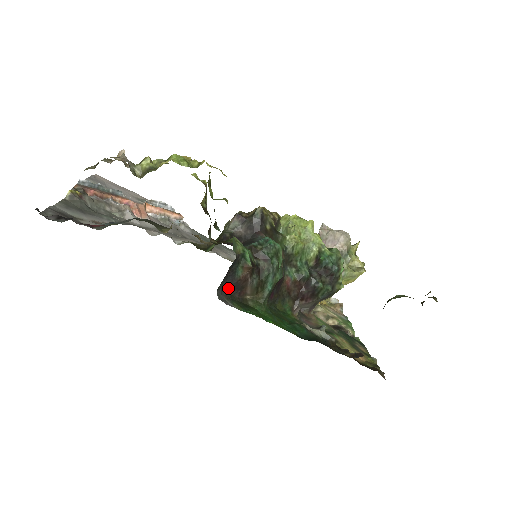
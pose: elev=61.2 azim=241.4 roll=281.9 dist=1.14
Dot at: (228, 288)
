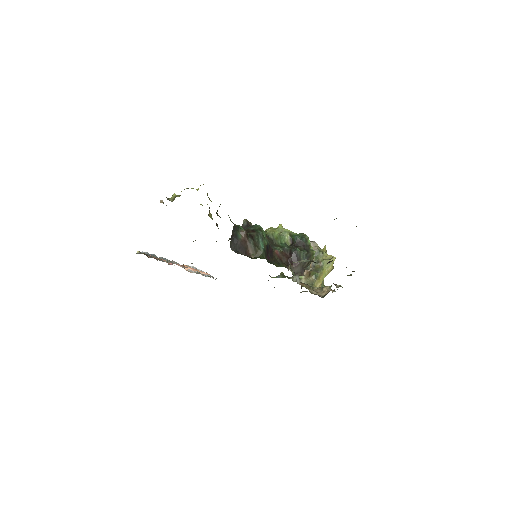
Dot at: (237, 249)
